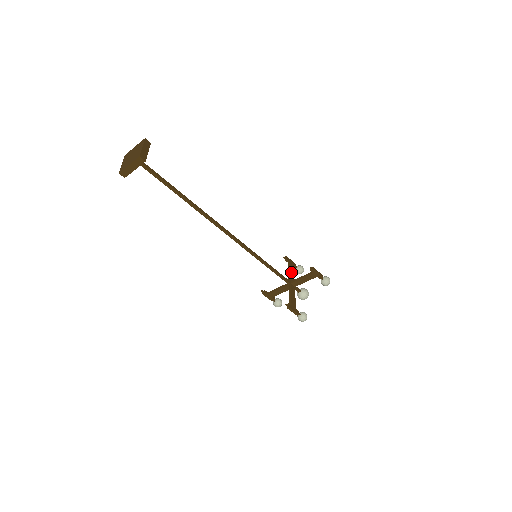
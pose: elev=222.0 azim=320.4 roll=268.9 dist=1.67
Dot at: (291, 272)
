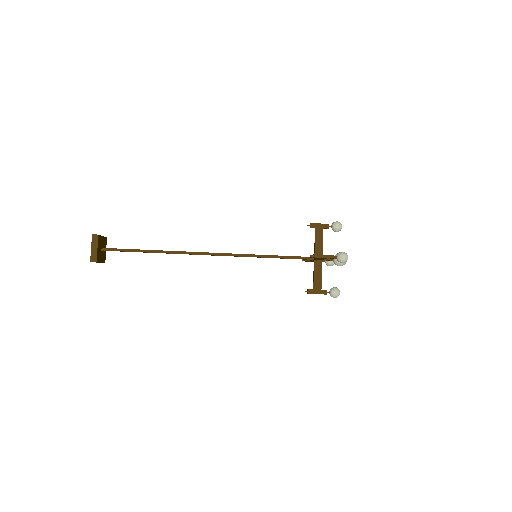
Dot at: occluded
